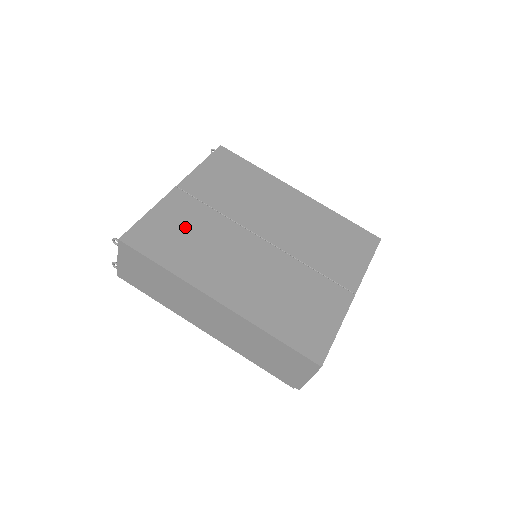
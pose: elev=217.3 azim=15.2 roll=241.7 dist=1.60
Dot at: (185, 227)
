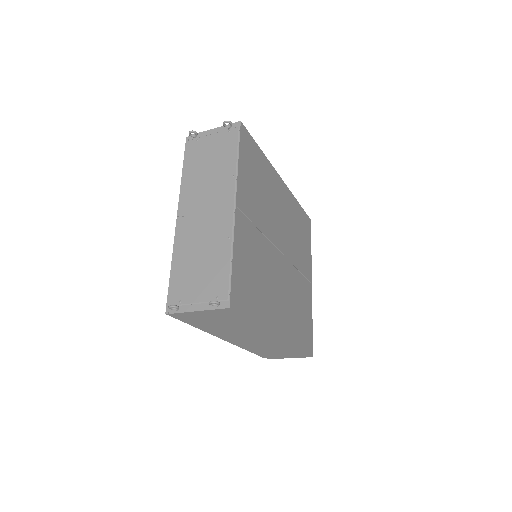
Dot at: (253, 264)
